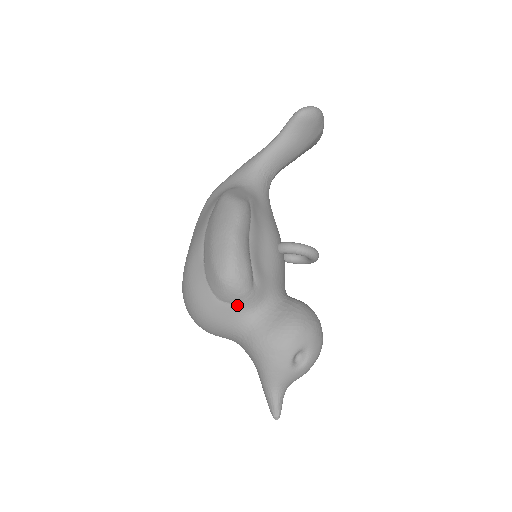
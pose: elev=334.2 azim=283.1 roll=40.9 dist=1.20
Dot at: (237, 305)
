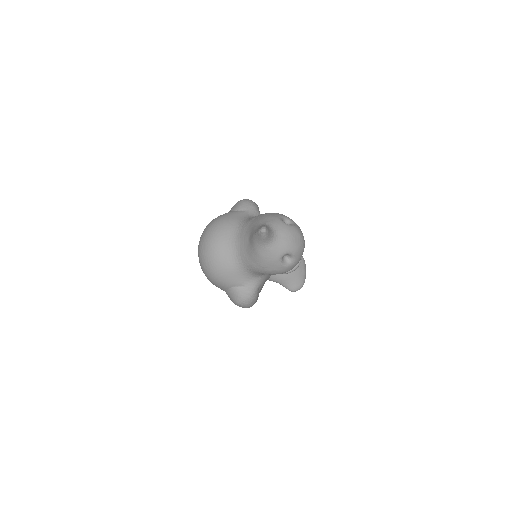
Dot at: (247, 211)
